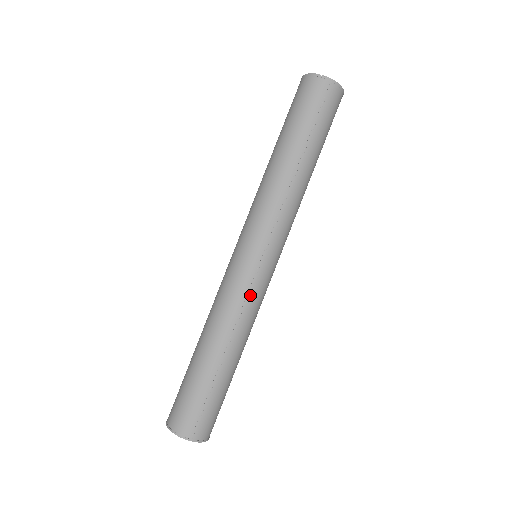
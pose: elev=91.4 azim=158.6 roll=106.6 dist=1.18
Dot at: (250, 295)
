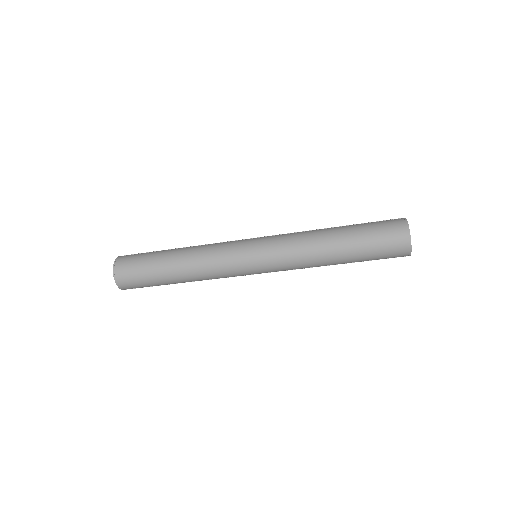
Dot at: occluded
